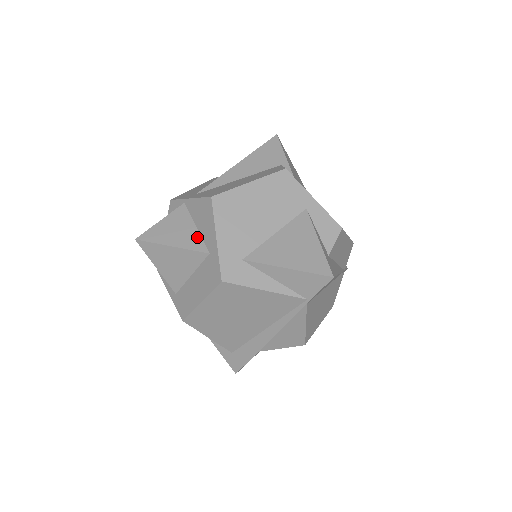
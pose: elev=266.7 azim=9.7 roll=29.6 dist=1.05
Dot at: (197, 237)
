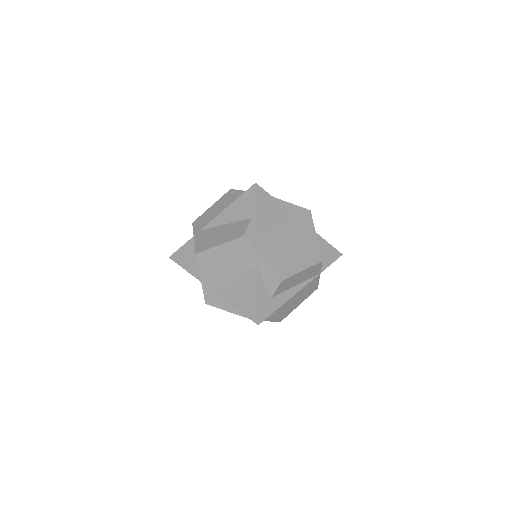
Dot at: (197, 267)
